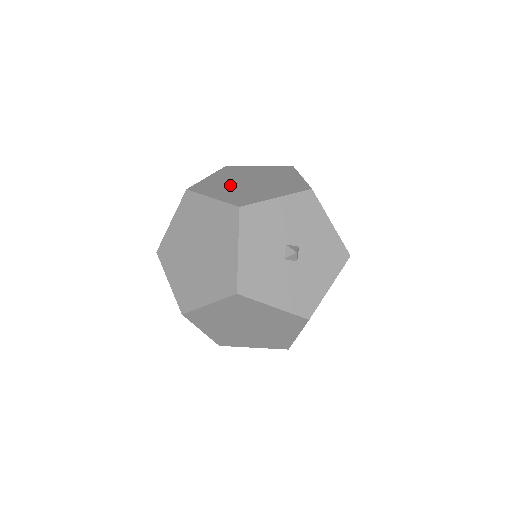
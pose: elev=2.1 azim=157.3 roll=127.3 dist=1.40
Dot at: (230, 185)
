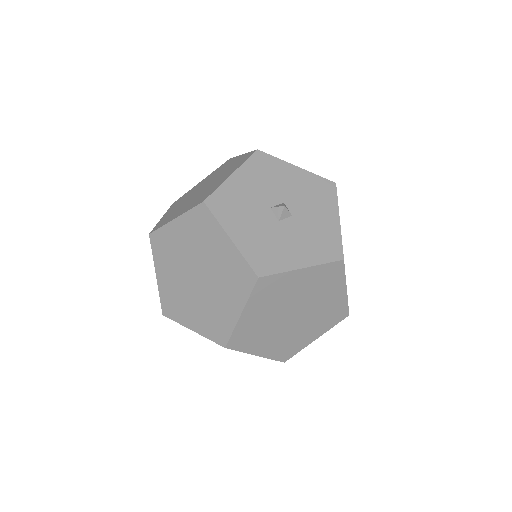
Dot at: (185, 203)
